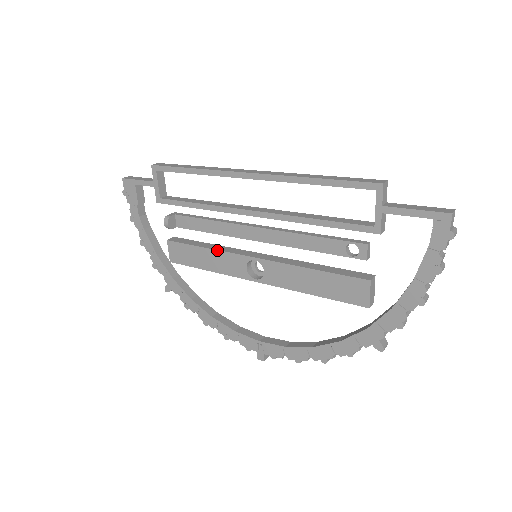
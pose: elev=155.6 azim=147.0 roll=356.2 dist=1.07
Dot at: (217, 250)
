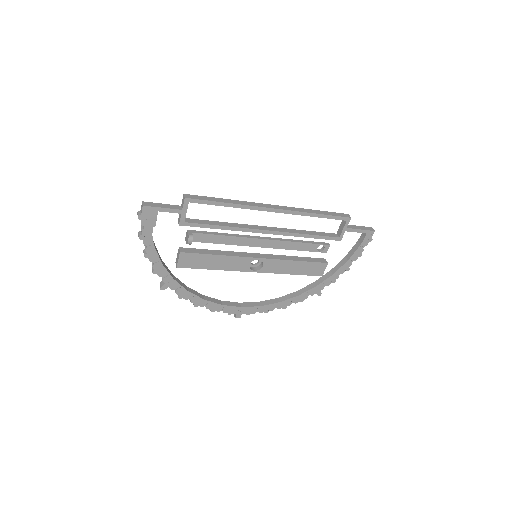
Dot at: (229, 256)
